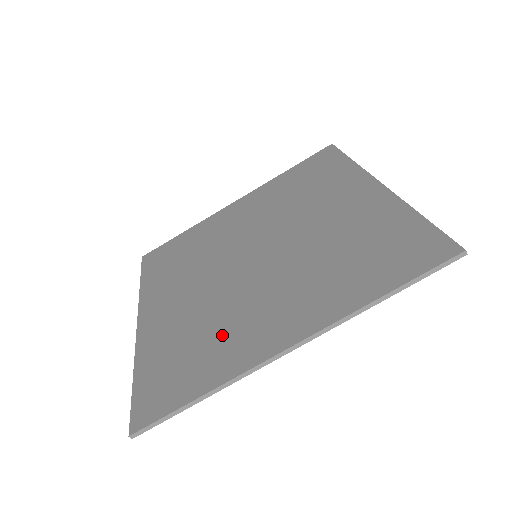
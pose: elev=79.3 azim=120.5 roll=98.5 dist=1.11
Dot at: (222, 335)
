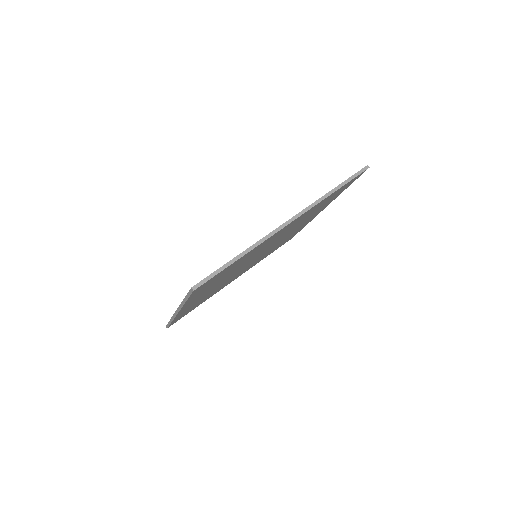
Dot at: occluded
